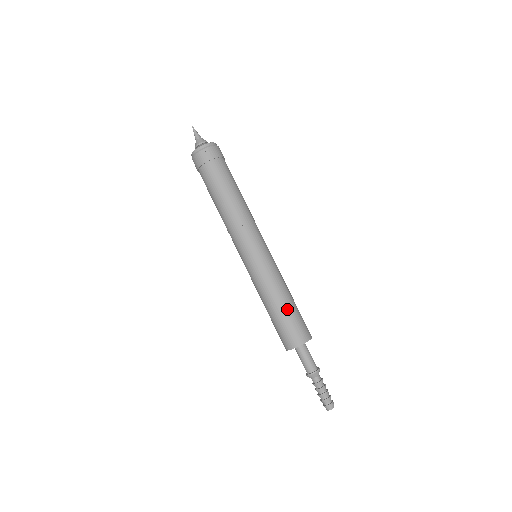
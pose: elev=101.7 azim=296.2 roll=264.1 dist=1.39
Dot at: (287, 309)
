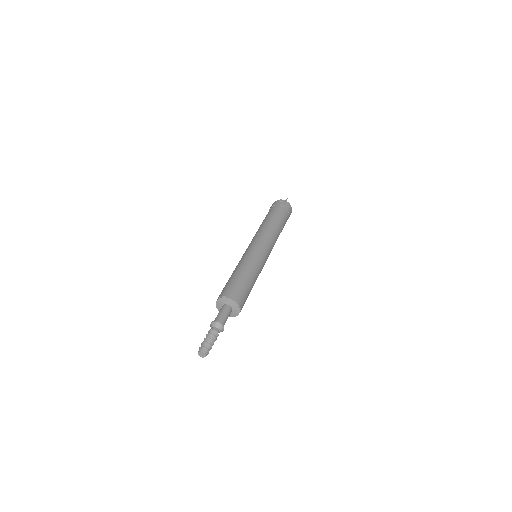
Dot at: (242, 277)
